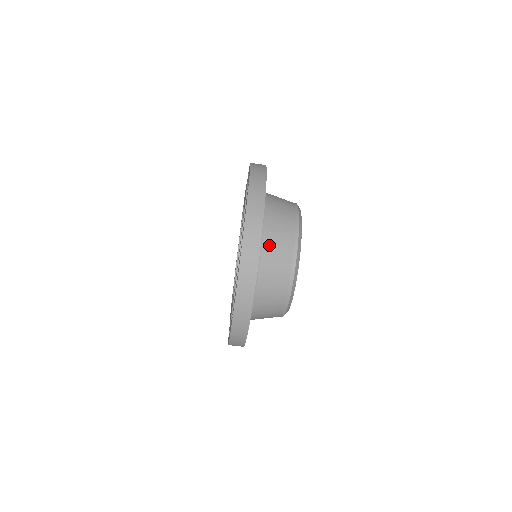
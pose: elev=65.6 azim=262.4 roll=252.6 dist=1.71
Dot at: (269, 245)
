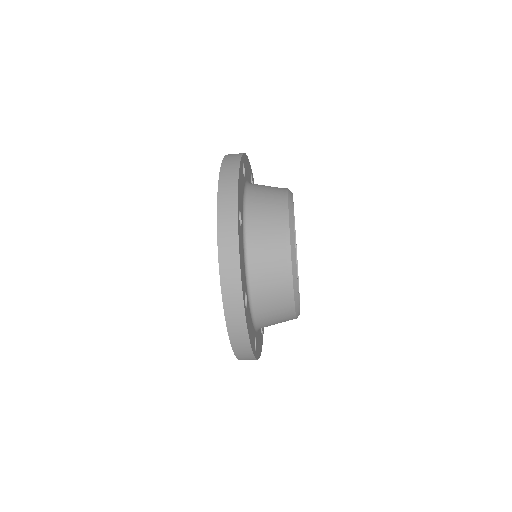
Dot at: (255, 218)
